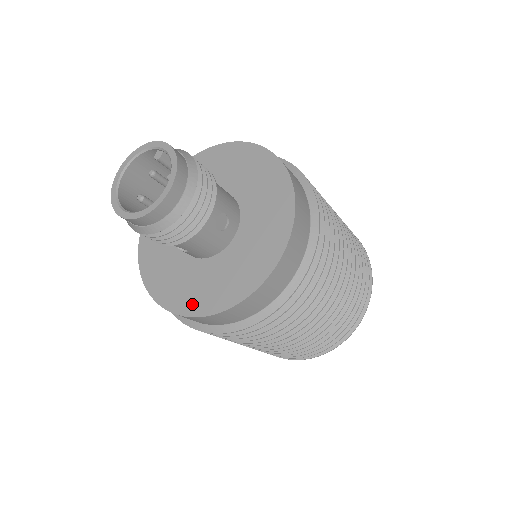
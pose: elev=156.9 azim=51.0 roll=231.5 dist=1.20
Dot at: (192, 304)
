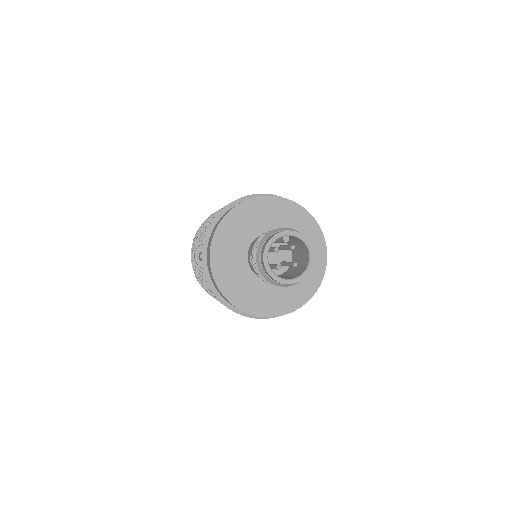
Dot at: (290, 304)
